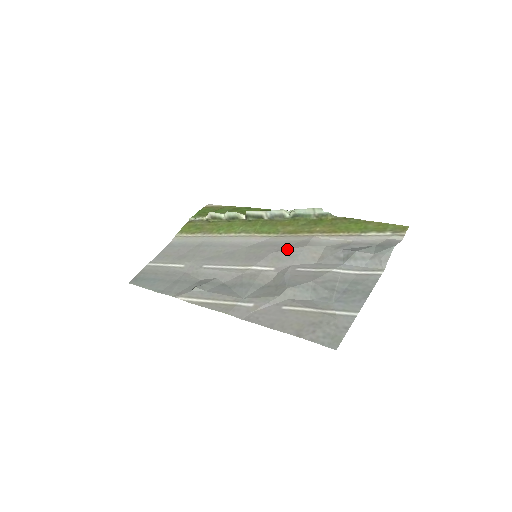
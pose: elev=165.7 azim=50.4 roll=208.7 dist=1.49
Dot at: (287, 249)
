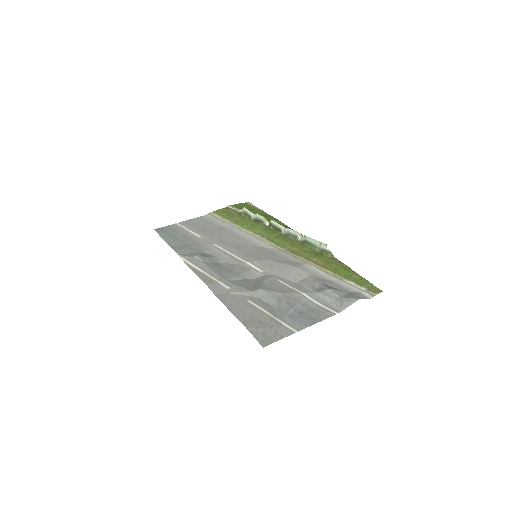
Dot at: (281, 262)
